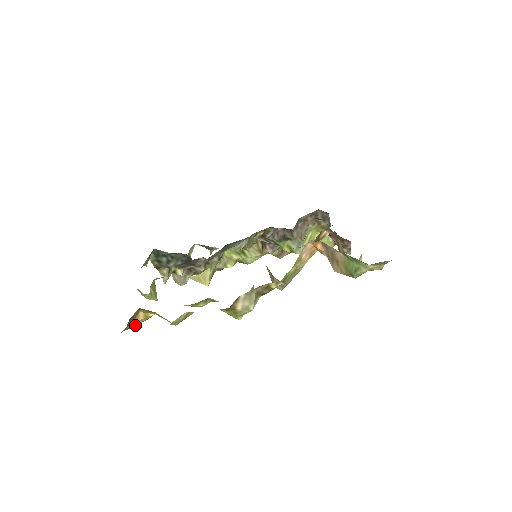
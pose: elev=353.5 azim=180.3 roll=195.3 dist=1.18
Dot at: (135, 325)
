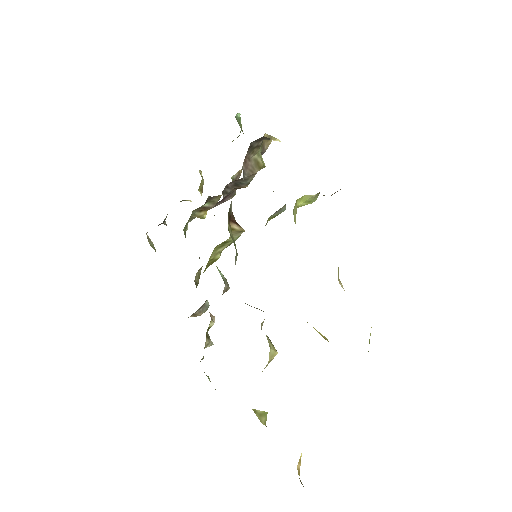
Dot at: occluded
